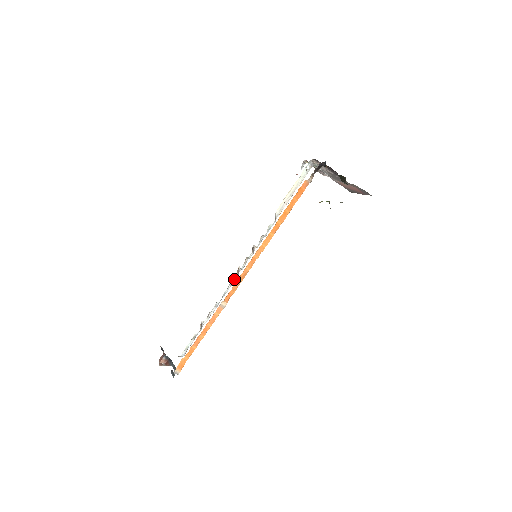
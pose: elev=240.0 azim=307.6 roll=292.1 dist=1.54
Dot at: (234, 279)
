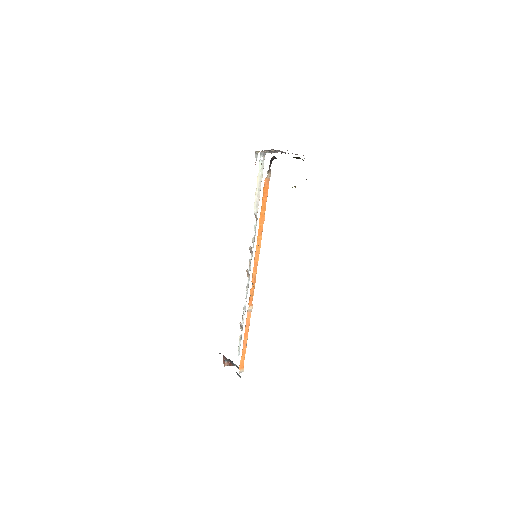
Dot at: (248, 282)
